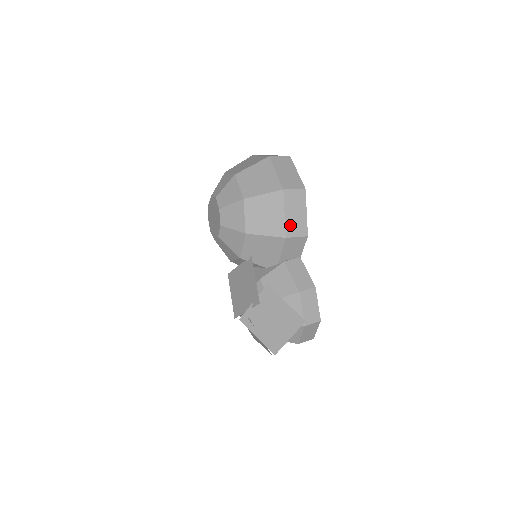
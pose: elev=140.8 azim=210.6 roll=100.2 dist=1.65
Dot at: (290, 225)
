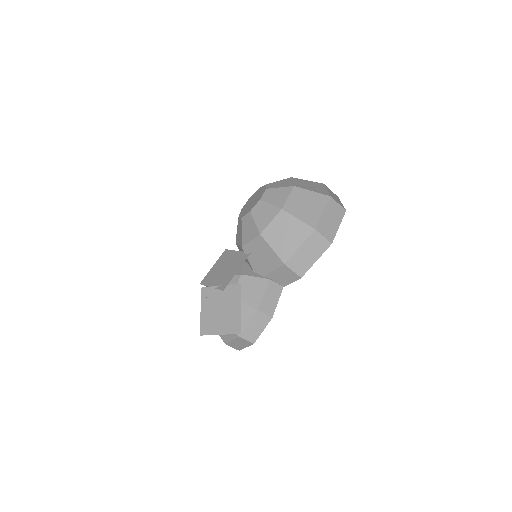
Dot at: (296, 258)
